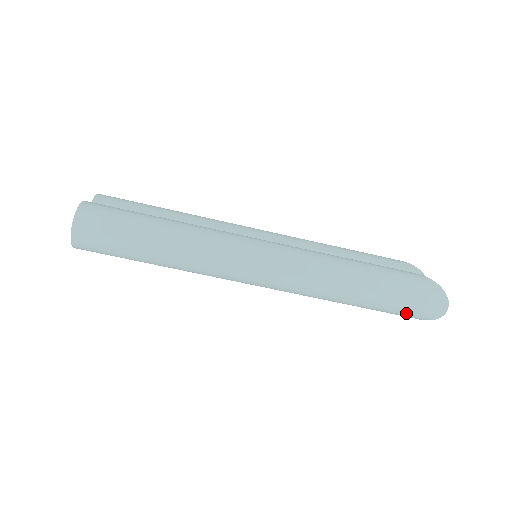
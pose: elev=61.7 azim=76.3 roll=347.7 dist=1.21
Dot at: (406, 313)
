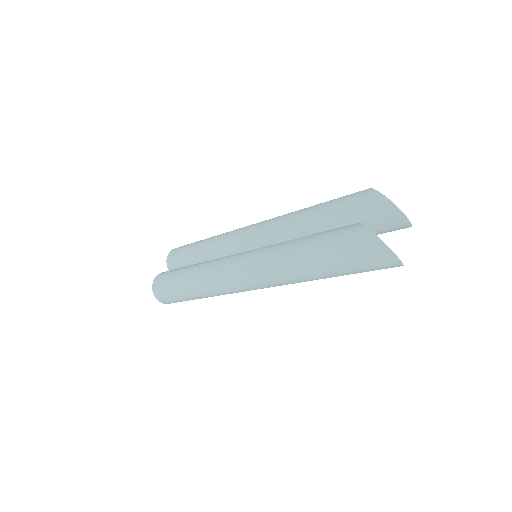
Dot at: occluded
